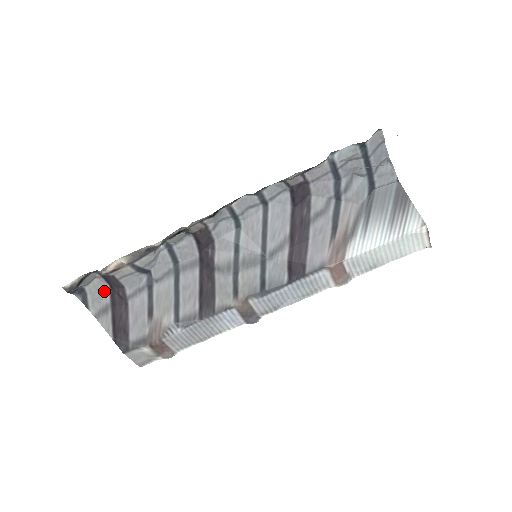
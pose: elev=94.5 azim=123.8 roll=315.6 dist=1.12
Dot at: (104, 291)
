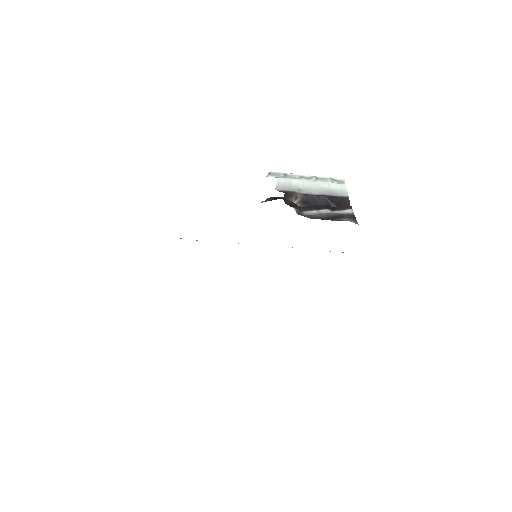
Dot at: occluded
